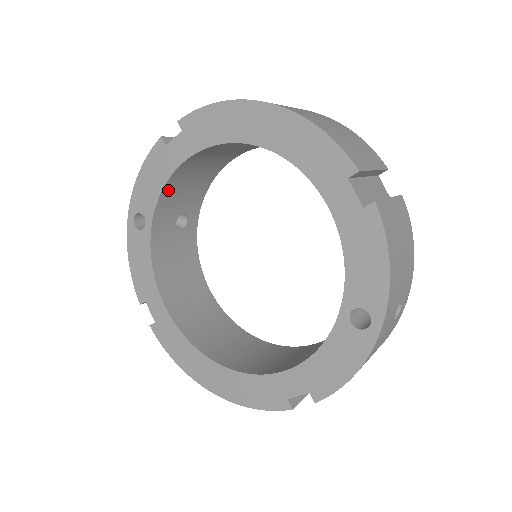
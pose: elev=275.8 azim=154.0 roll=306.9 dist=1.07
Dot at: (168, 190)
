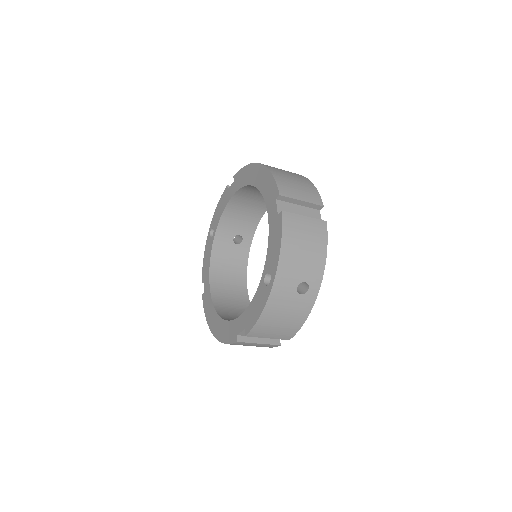
Dot at: (226, 215)
